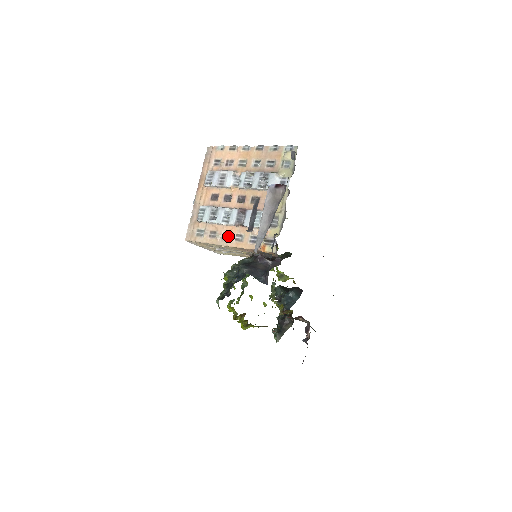
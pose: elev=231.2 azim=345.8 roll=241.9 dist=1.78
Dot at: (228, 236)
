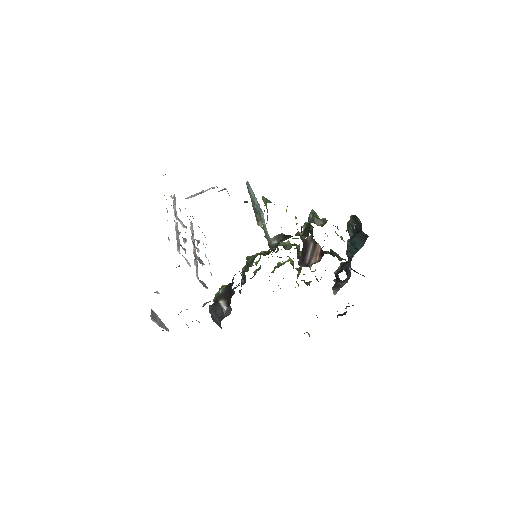
Dot at: occluded
